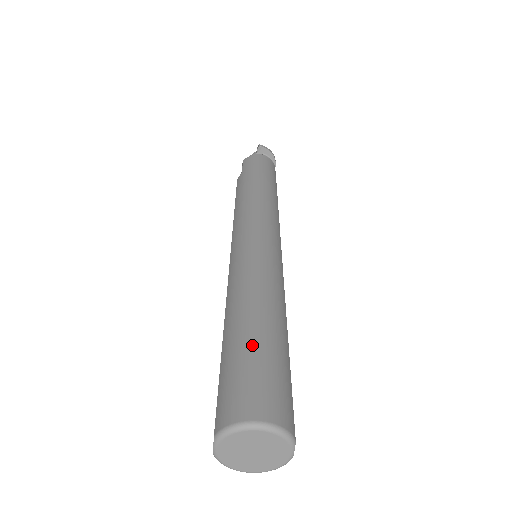
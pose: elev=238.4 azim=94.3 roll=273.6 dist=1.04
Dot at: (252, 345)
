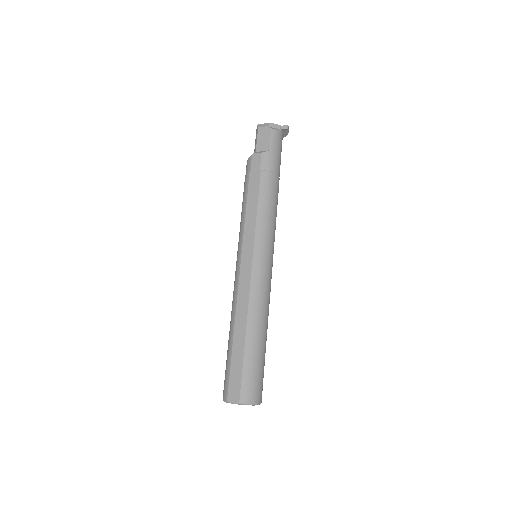
Dot at: (262, 357)
